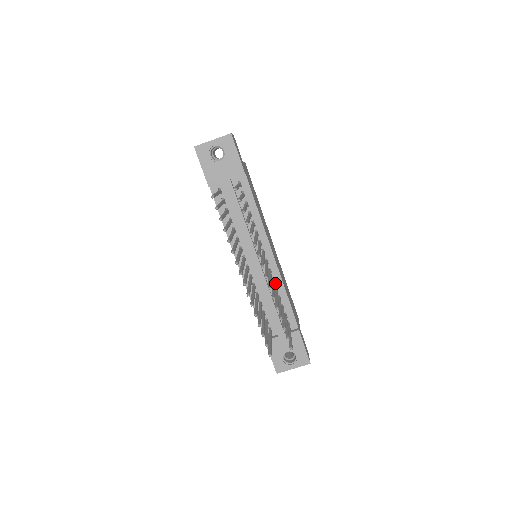
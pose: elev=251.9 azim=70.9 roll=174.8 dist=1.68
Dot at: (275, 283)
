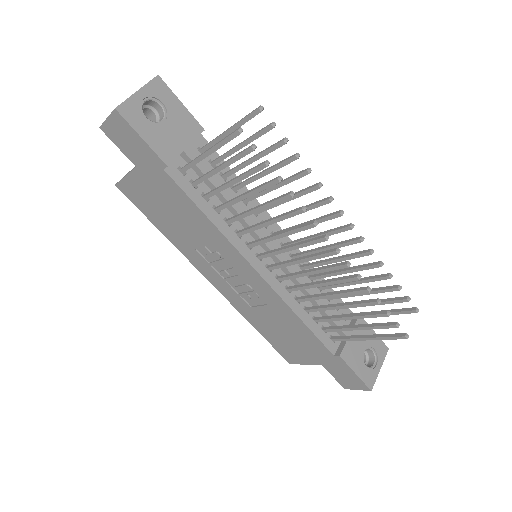
Dot at: occluded
